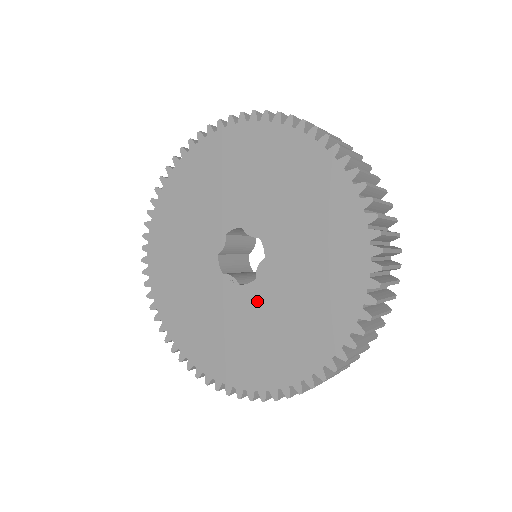
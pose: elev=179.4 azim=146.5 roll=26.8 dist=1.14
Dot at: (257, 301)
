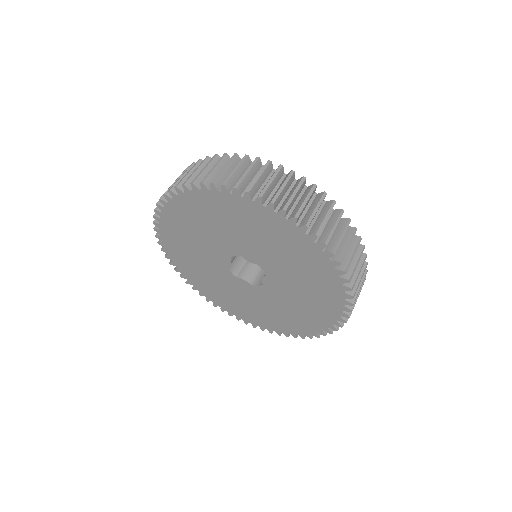
Dot at: (268, 295)
